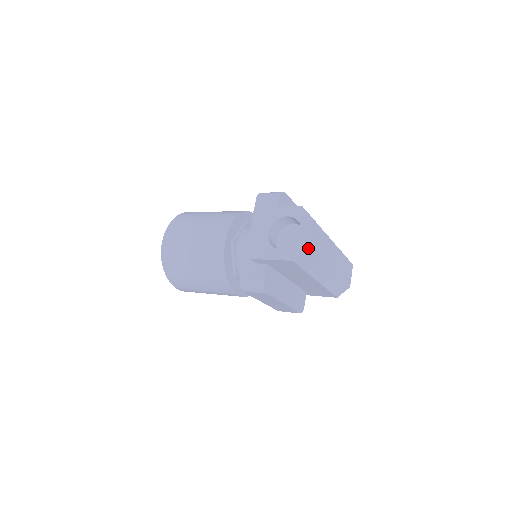
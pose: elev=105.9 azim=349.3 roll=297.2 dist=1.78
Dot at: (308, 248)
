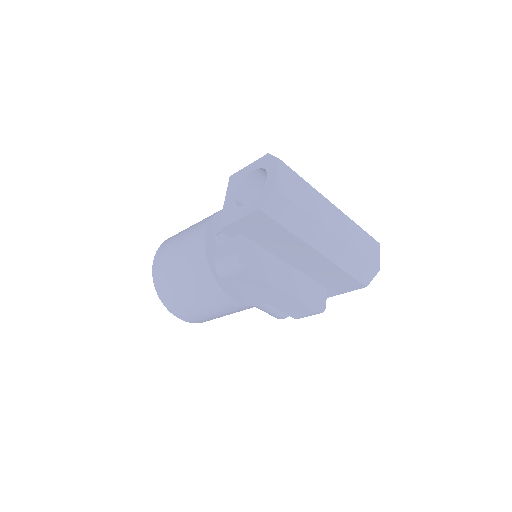
Dot at: (275, 189)
